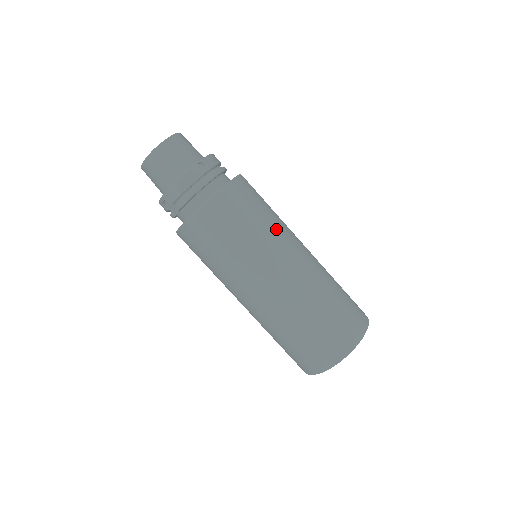
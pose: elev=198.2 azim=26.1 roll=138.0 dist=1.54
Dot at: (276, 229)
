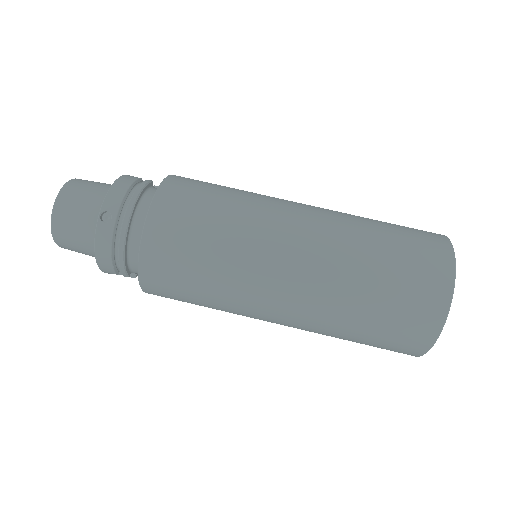
Dot at: (244, 230)
